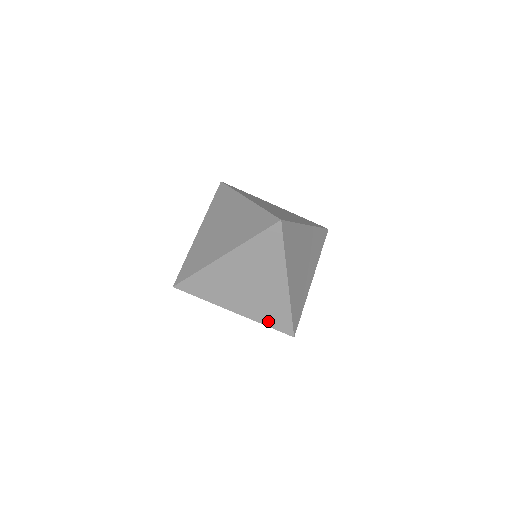
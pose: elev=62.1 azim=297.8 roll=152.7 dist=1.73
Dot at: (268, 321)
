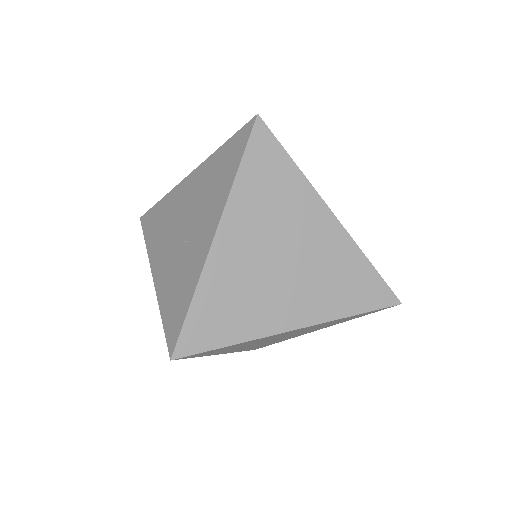
Dot at: (350, 305)
